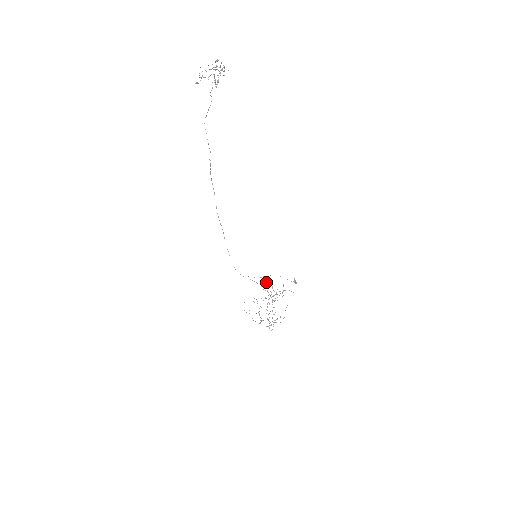
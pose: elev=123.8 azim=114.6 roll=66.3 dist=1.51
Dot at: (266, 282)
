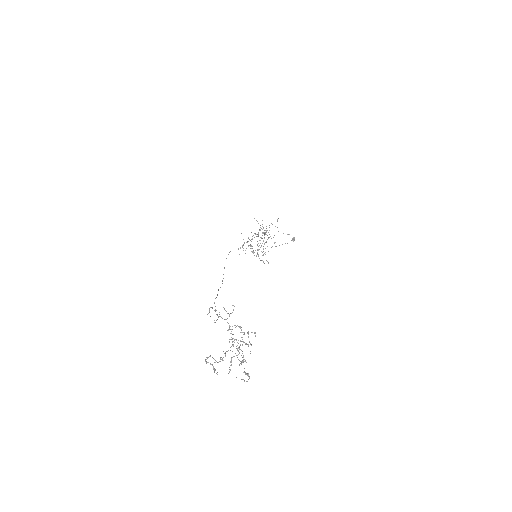
Dot at: occluded
